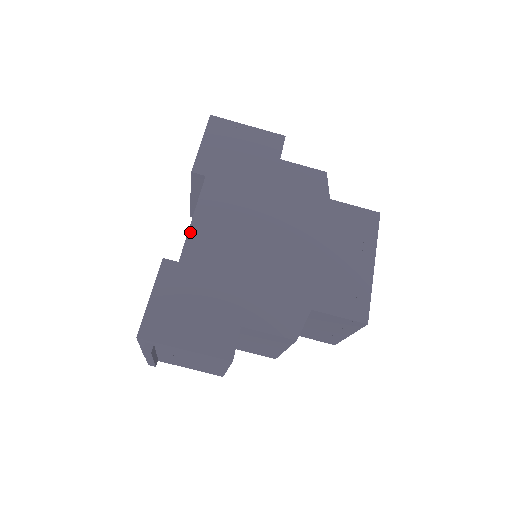
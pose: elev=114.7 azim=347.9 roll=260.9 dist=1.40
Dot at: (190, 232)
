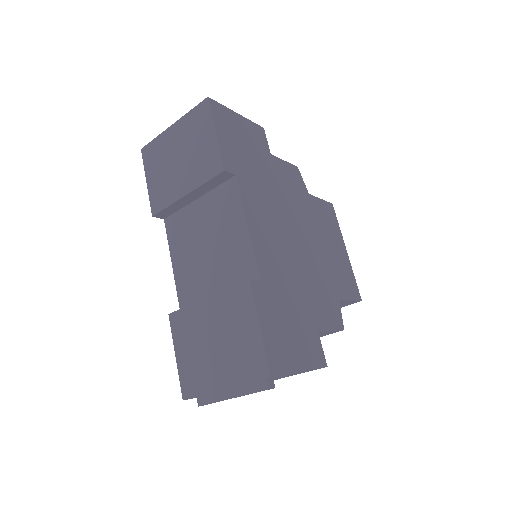
Dot at: (254, 244)
